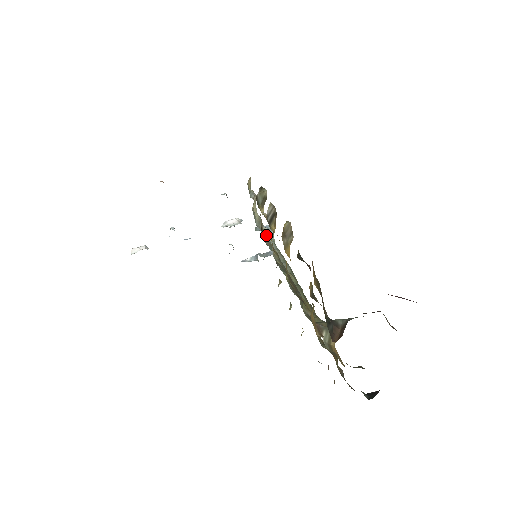
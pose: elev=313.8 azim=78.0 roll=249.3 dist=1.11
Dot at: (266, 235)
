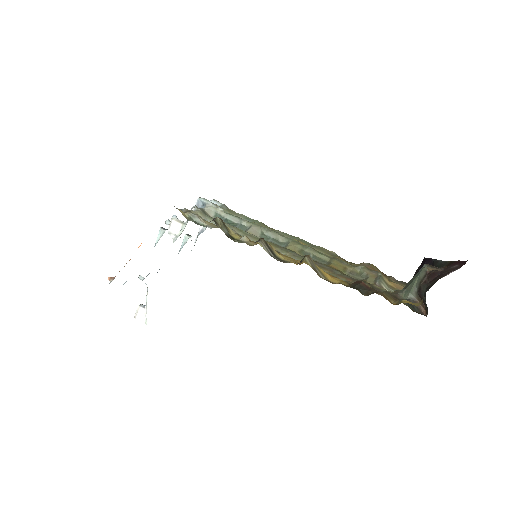
Dot at: (233, 227)
